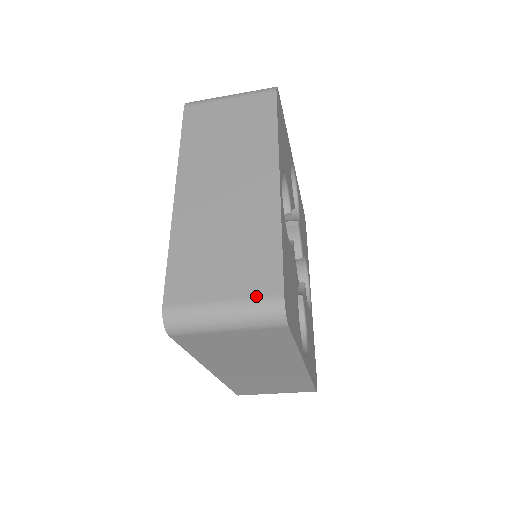
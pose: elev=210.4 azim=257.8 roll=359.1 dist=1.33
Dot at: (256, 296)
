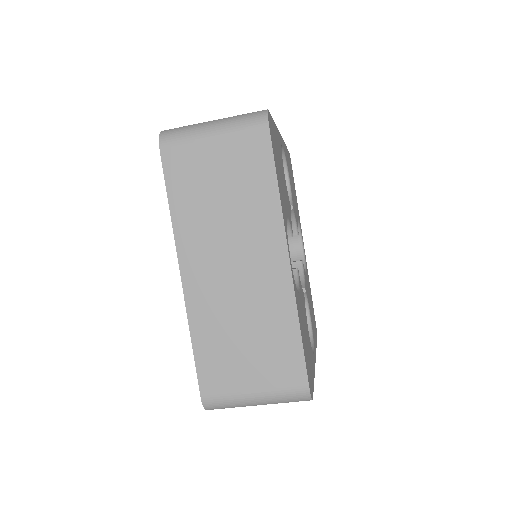
Dot at: (284, 388)
